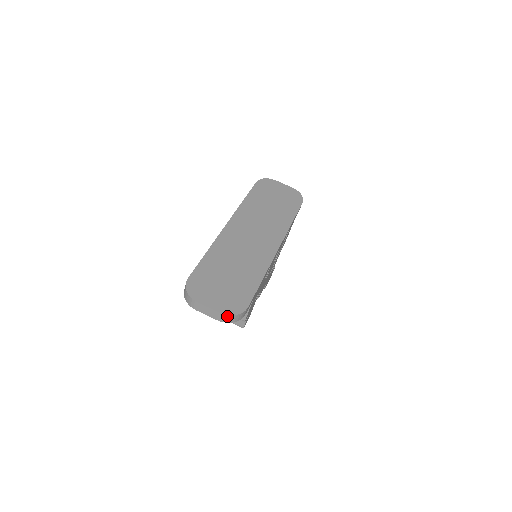
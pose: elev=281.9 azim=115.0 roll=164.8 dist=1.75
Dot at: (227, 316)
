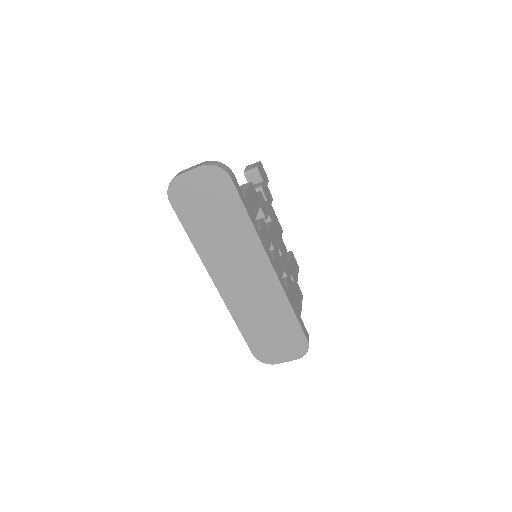
Dot at: (302, 356)
